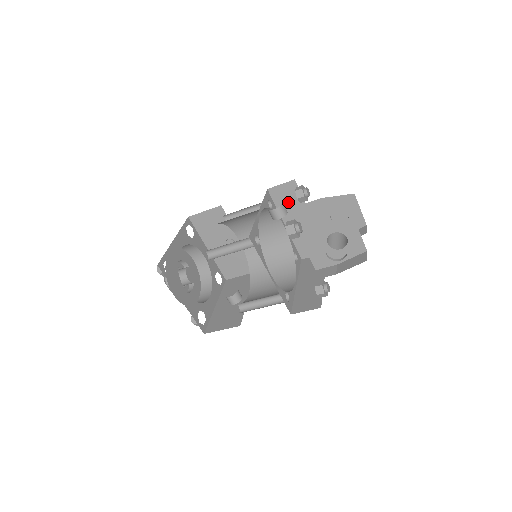
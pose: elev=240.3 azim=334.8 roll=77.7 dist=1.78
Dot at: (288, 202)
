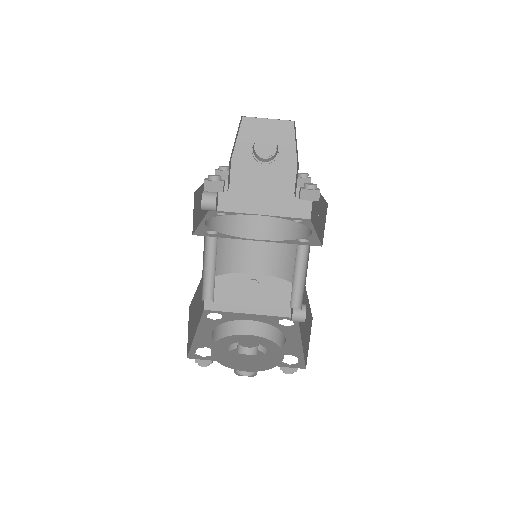
Dot at: (233, 197)
